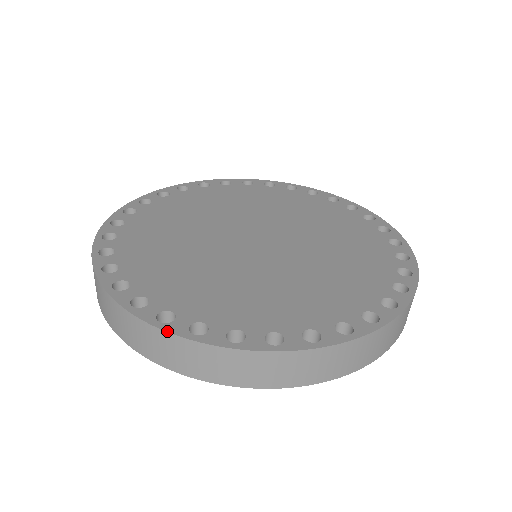
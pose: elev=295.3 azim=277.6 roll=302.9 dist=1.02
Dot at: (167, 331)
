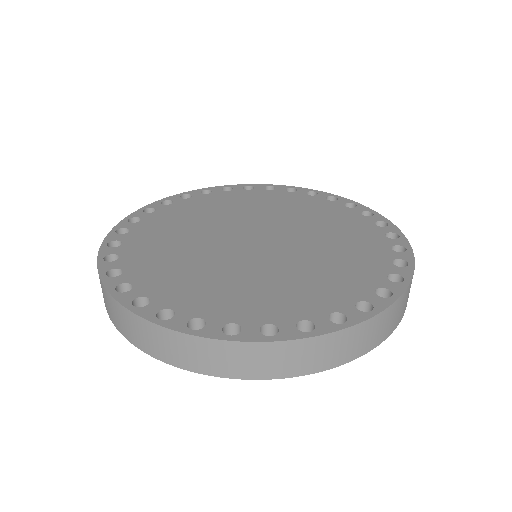
Dot at: (166, 327)
